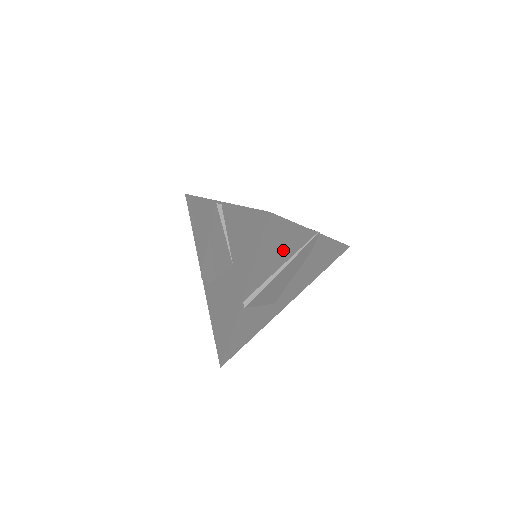
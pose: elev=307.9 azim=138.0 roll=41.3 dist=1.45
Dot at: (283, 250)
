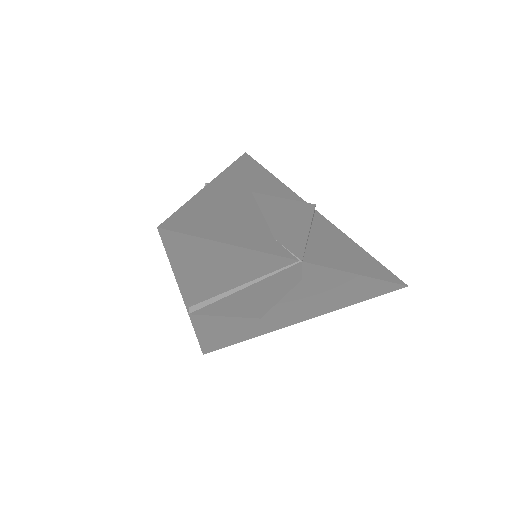
Dot at: (230, 270)
